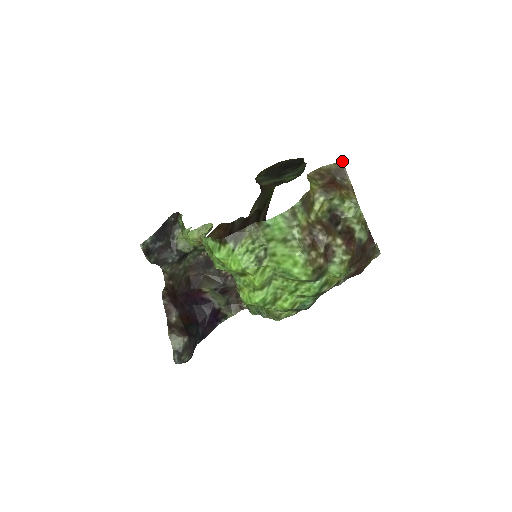
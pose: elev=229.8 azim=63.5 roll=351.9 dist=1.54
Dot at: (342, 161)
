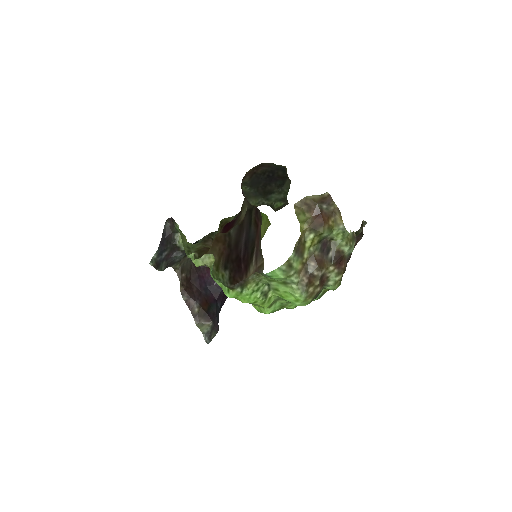
Dot at: (327, 192)
